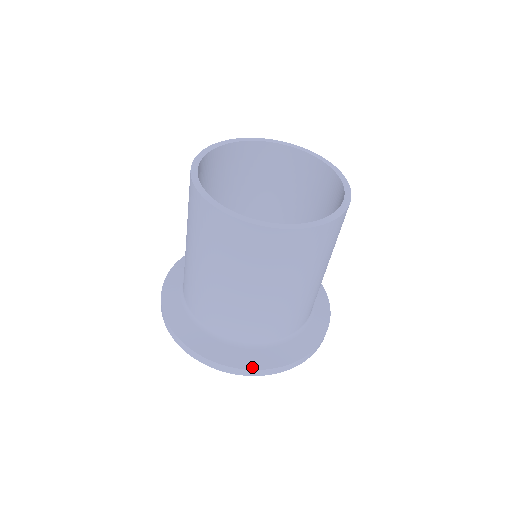
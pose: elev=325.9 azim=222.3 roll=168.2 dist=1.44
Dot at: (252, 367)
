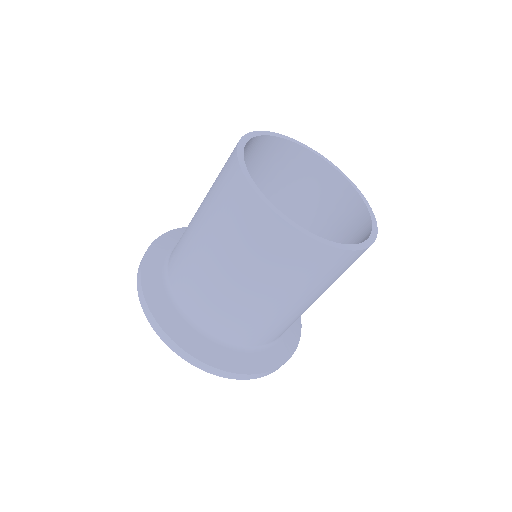
Dot at: (271, 368)
